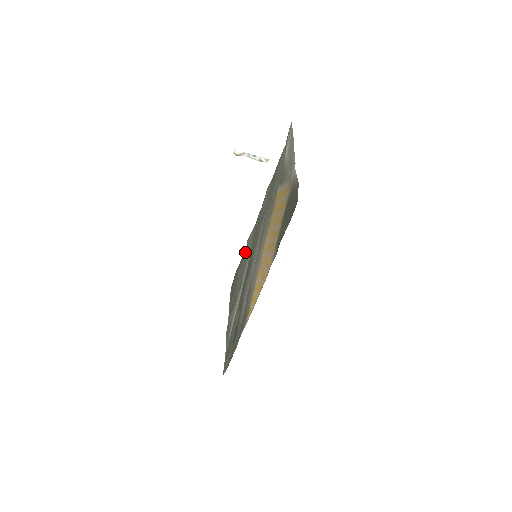
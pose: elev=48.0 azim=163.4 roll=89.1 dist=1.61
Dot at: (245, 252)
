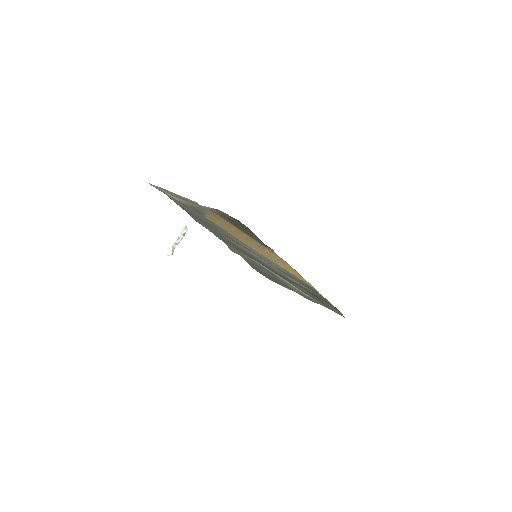
Dot at: occluded
